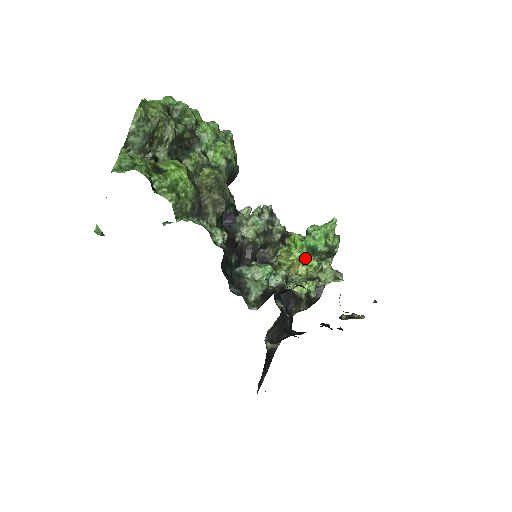
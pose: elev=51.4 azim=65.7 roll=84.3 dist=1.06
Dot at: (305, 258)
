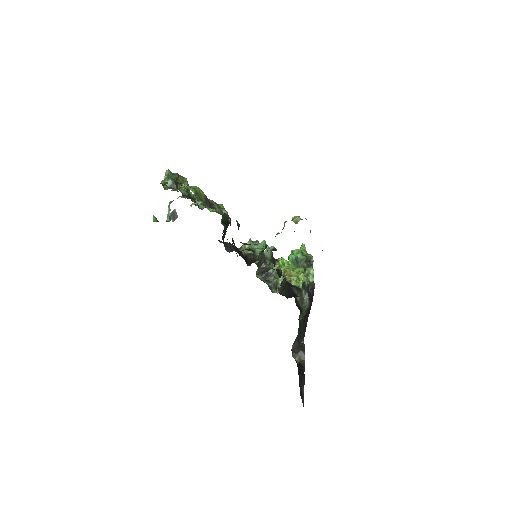
Dot at: (293, 270)
